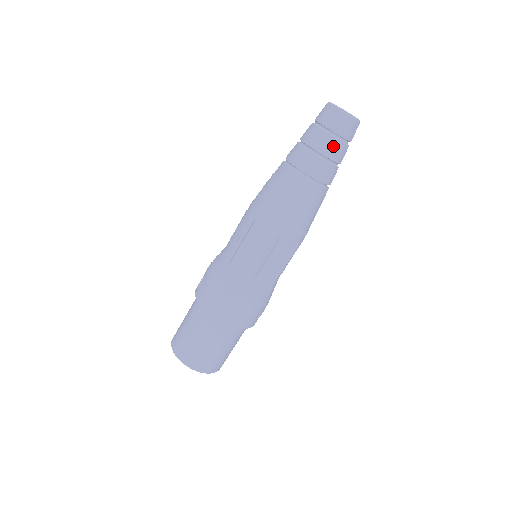
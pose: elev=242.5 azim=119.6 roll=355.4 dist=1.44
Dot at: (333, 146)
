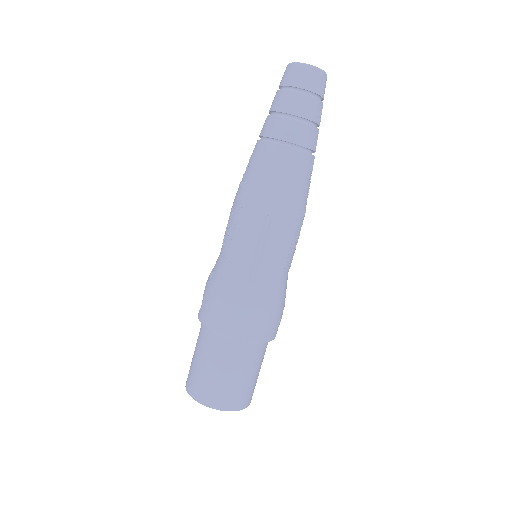
Dot at: (303, 103)
